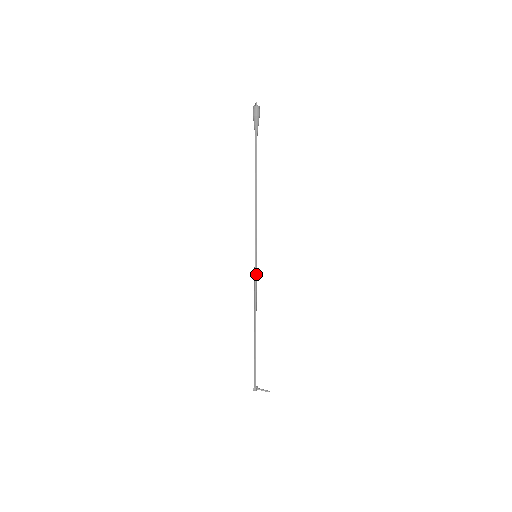
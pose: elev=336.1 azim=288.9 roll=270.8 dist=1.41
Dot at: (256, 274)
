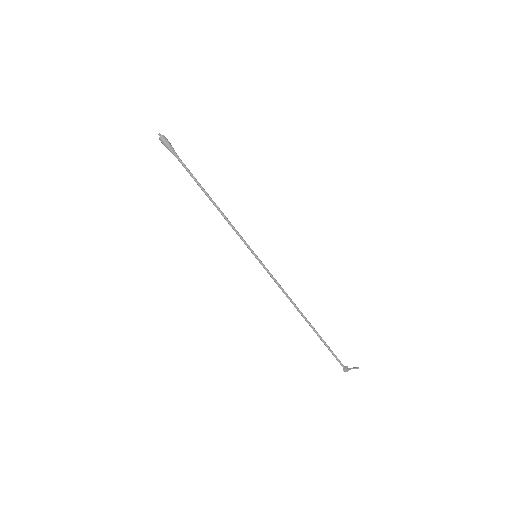
Dot at: (268, 271)
